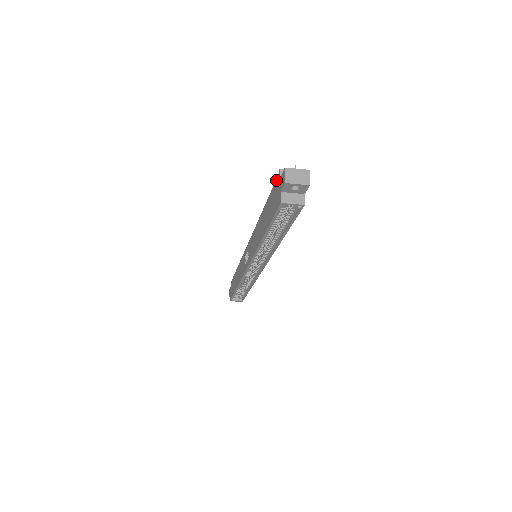
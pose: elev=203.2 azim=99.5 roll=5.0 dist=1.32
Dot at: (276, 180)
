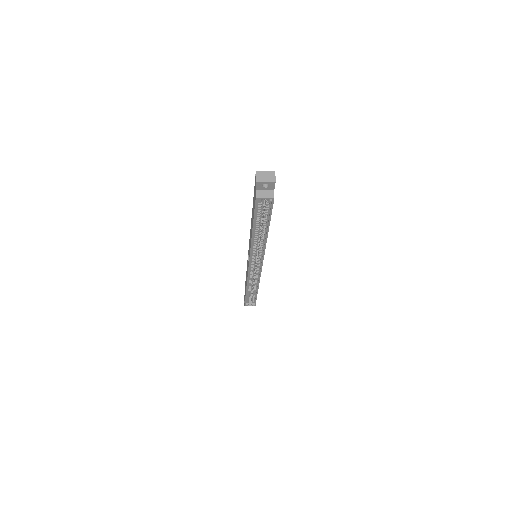
Dot at: occluded
